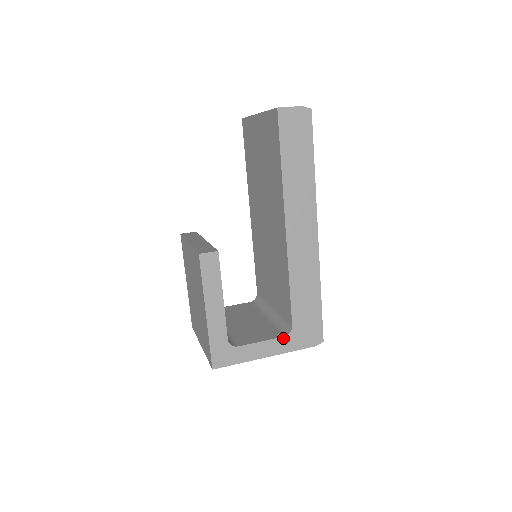
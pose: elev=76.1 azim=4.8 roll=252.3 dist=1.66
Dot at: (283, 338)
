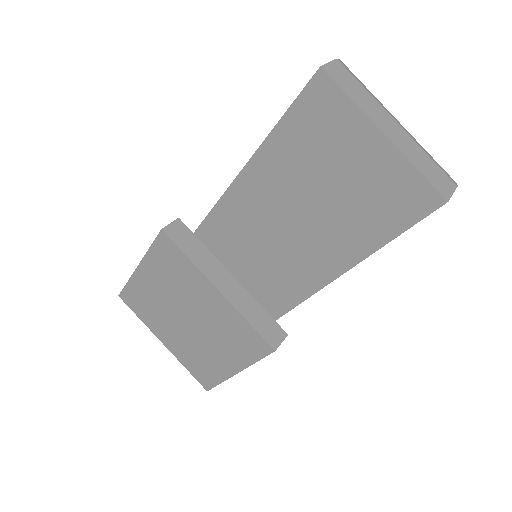
Dot at: occluded
